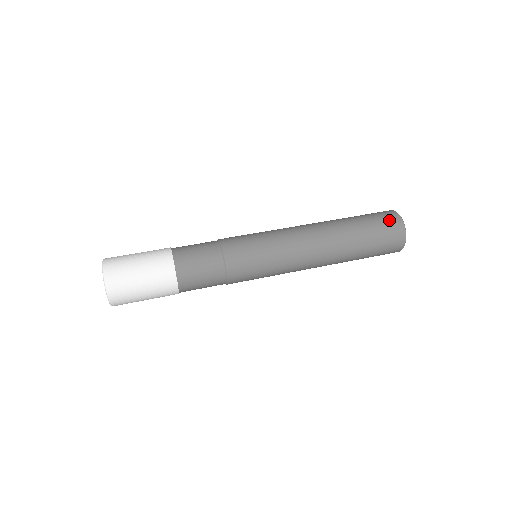
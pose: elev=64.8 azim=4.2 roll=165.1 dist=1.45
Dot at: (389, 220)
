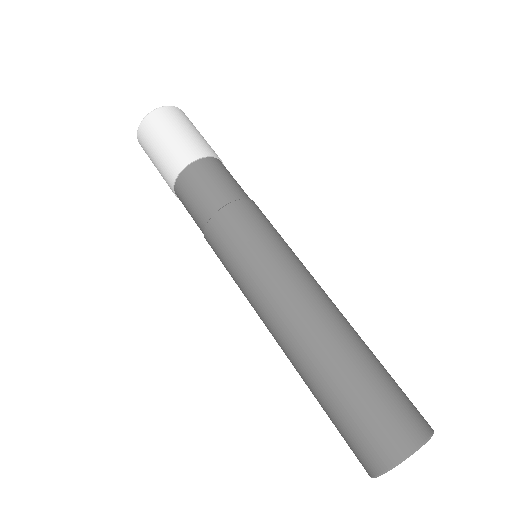
Dot at: (415, 411)
